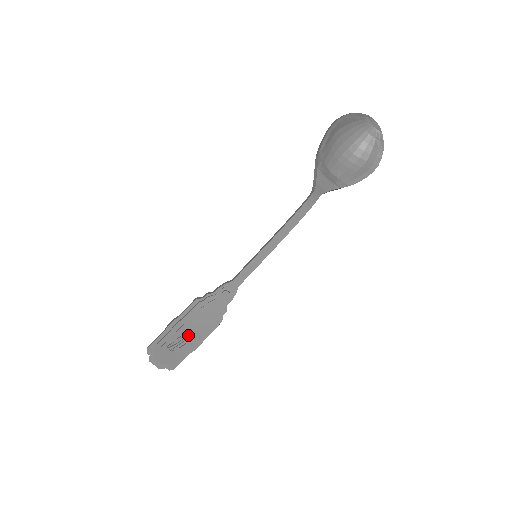
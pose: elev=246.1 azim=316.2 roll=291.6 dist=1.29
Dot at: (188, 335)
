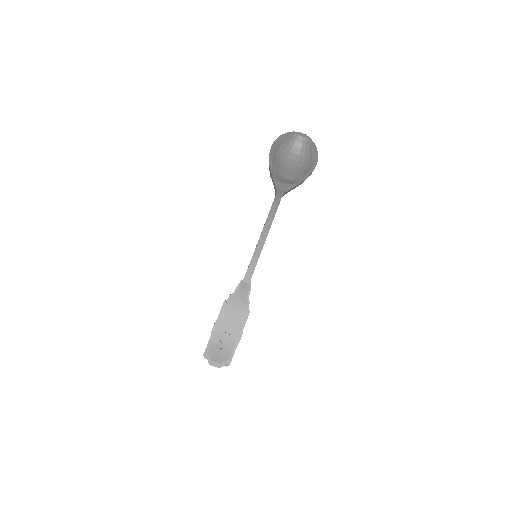
Dot at: (228, 331)
